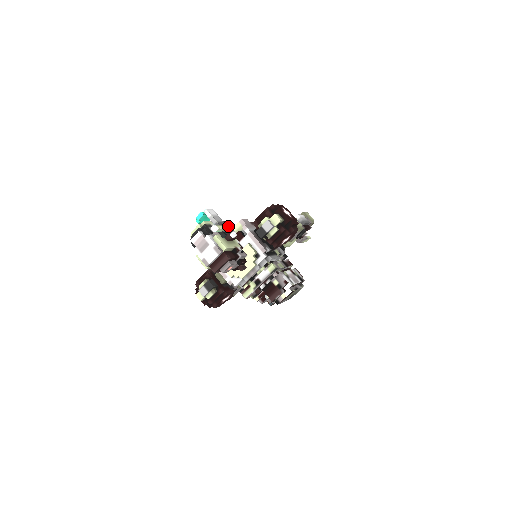
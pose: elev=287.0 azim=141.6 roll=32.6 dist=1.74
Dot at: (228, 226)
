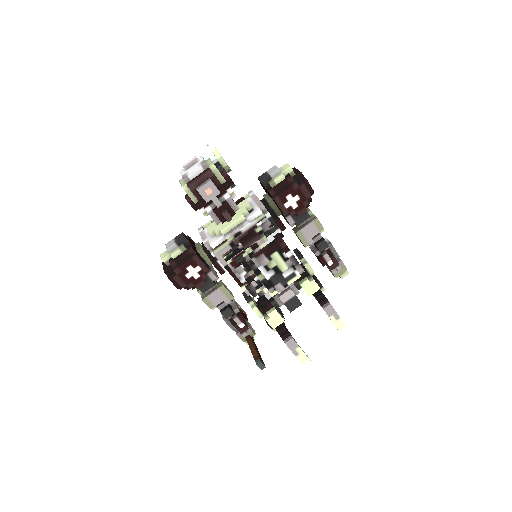
Dot at: occluded
